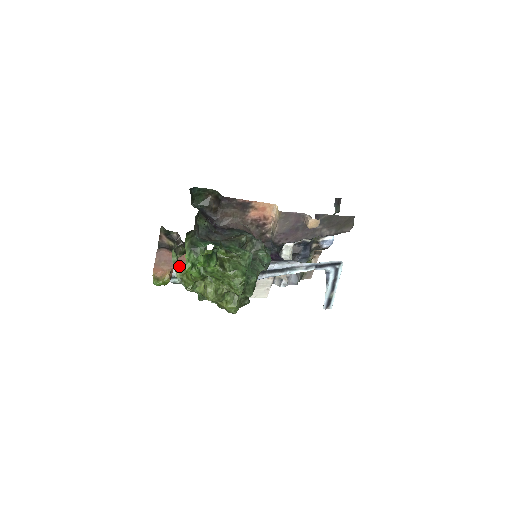
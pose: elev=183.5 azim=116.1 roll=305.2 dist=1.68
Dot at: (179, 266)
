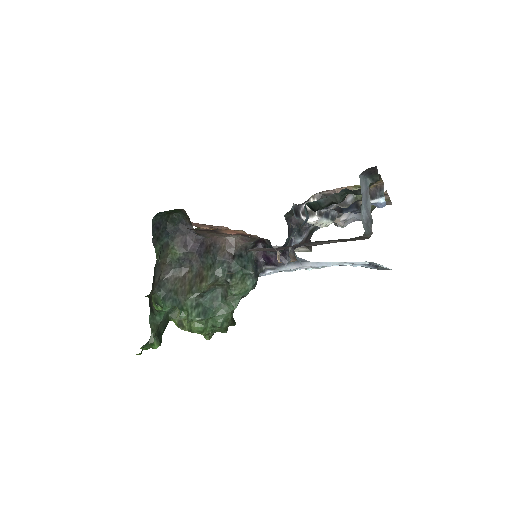
Dot at: occluded
